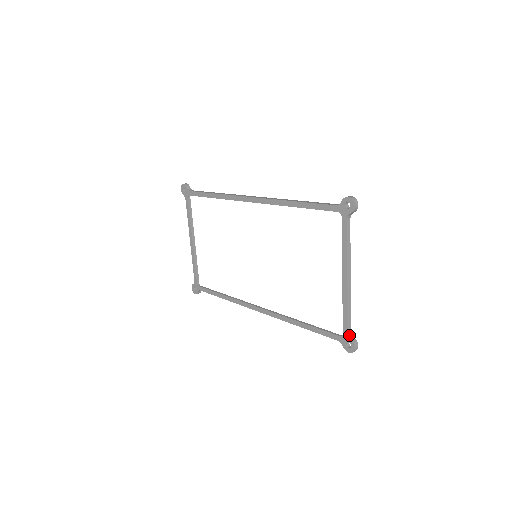
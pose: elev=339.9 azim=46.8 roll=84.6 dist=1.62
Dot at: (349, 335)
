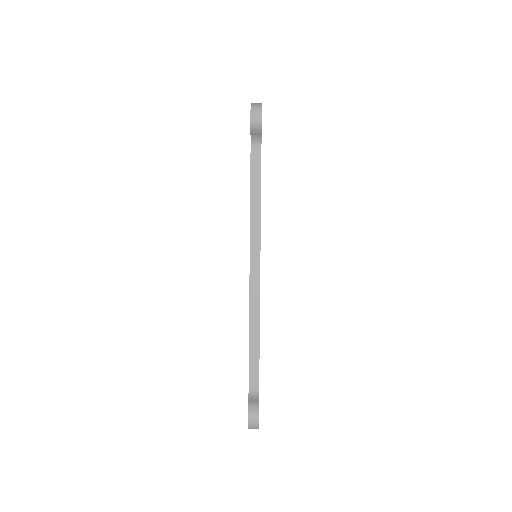
Dot at: (251, 390)
